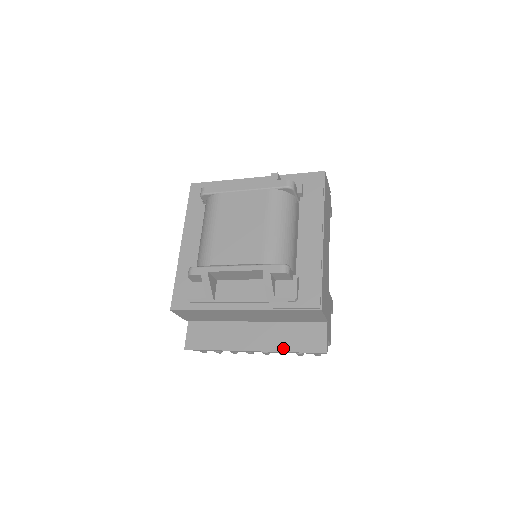
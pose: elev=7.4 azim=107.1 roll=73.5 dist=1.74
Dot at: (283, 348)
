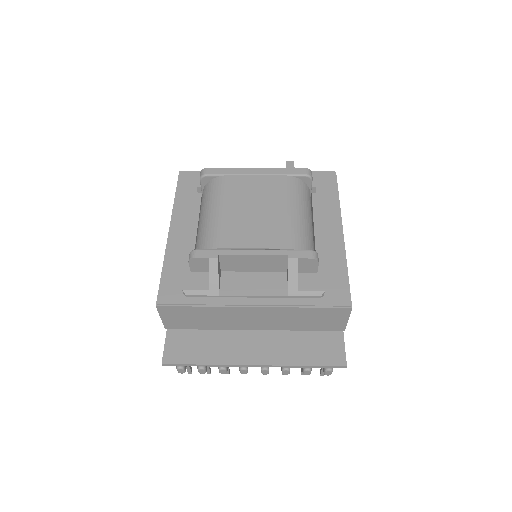
Dot at: (293, 361)
